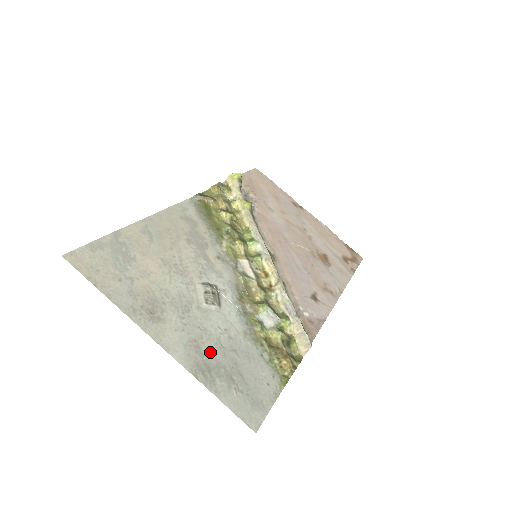
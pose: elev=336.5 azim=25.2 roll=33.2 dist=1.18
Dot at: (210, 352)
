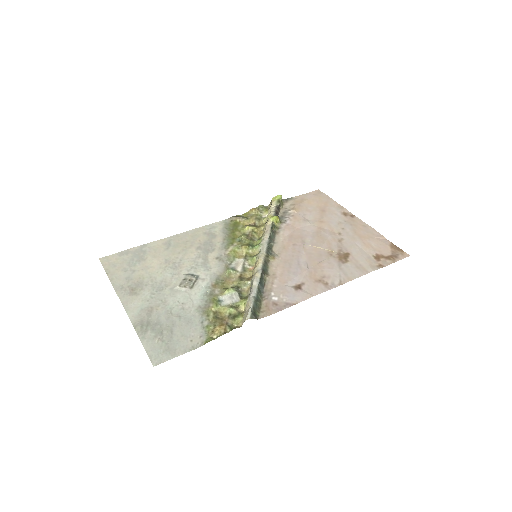
Dot at: (158, 315)
